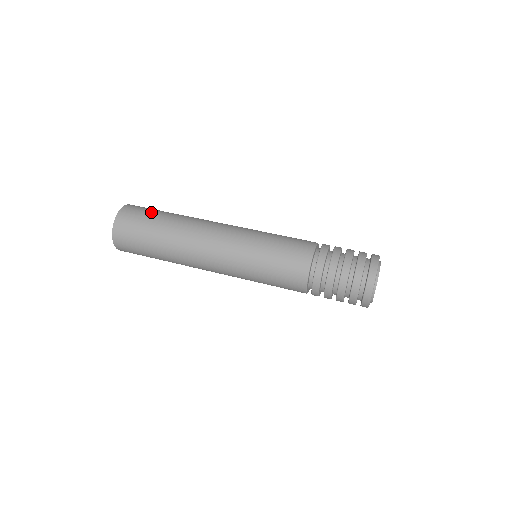
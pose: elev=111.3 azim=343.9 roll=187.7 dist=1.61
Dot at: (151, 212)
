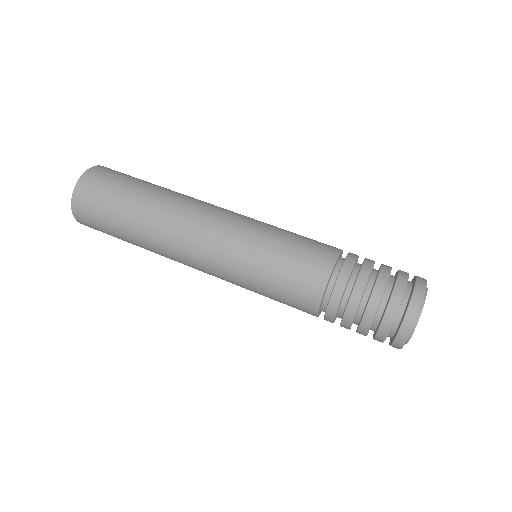
Dot at: (133, 177)
